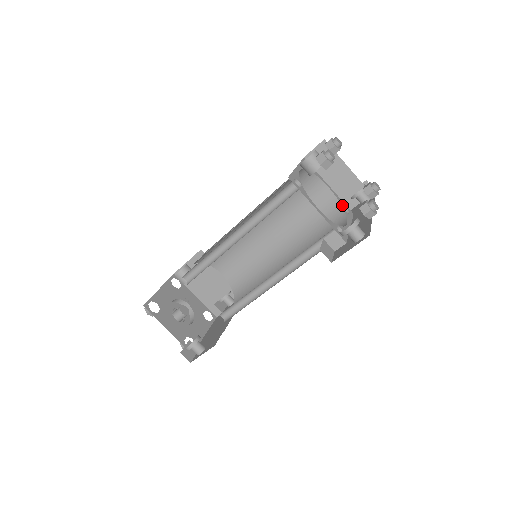
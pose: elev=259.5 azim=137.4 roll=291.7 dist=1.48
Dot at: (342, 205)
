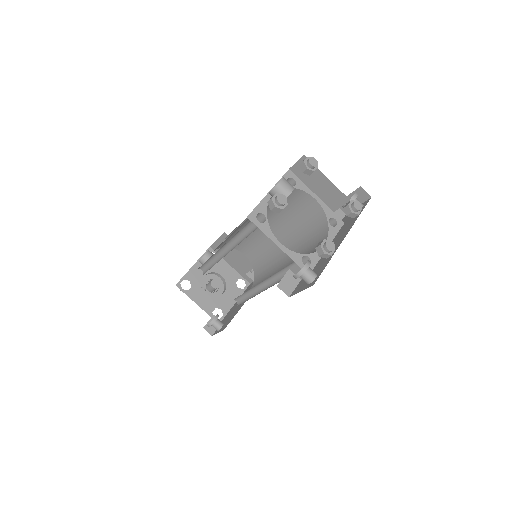
Dot at: (328, 218)
